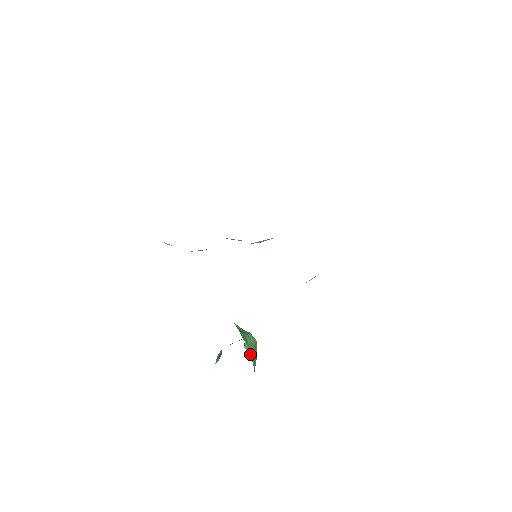
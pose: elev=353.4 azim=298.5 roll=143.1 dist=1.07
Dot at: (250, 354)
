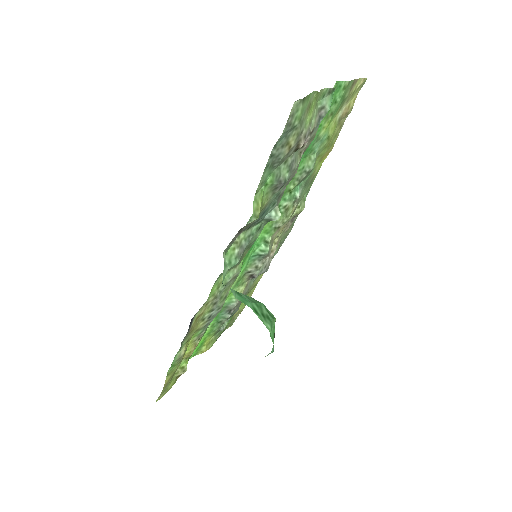
Dot at: (247, 305)
